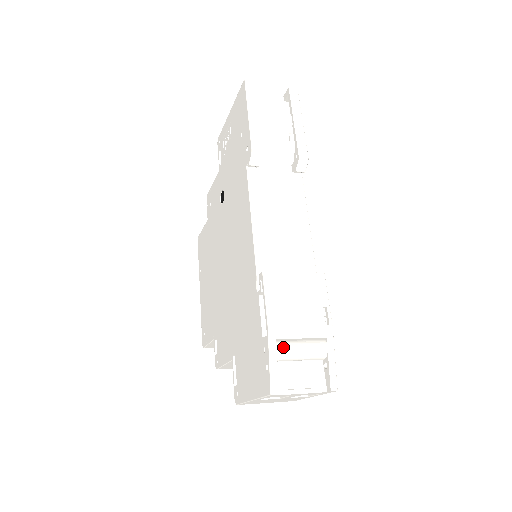
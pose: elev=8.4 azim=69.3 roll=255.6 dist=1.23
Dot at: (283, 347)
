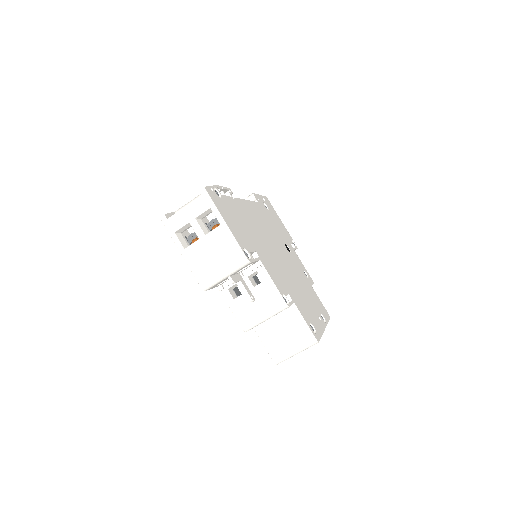
Dot at: (180, 208)
